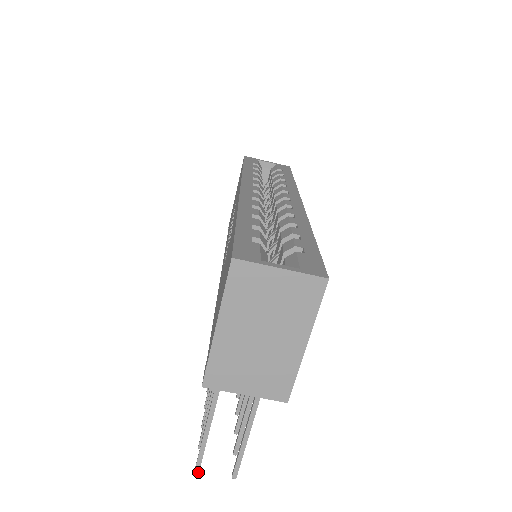
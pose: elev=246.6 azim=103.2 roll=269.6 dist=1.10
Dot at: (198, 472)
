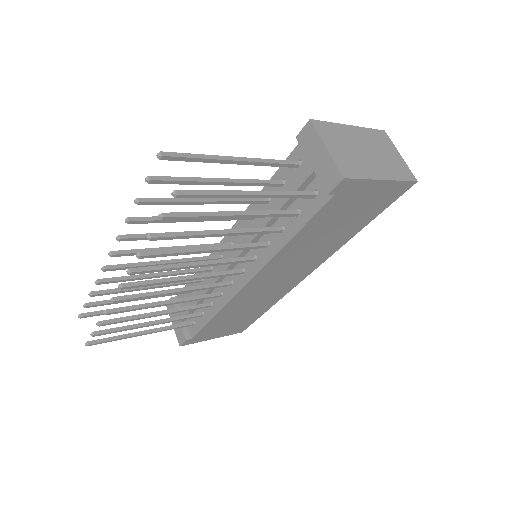
Dot at: (162, 155)
